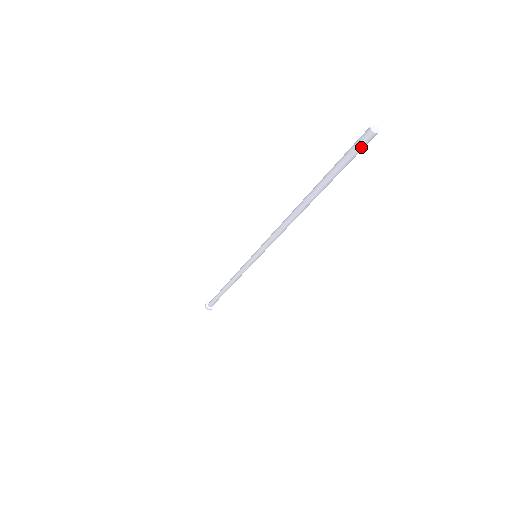
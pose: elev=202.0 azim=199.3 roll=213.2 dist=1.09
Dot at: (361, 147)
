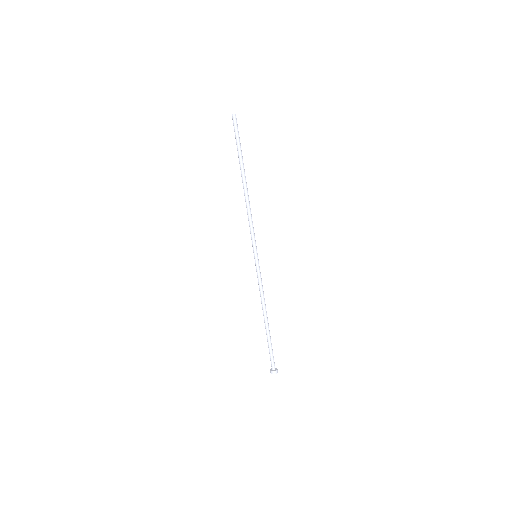
Dot at: (234, 125)
